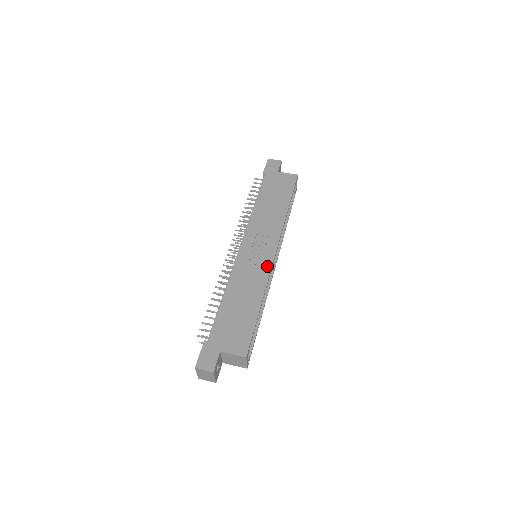
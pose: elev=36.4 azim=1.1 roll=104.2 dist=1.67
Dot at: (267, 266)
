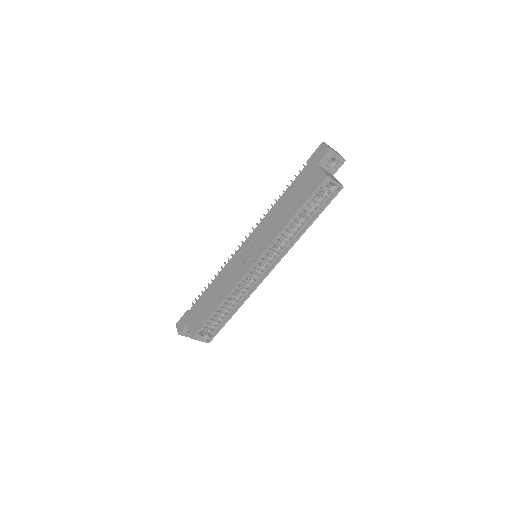
Dot at: (241, 274)
